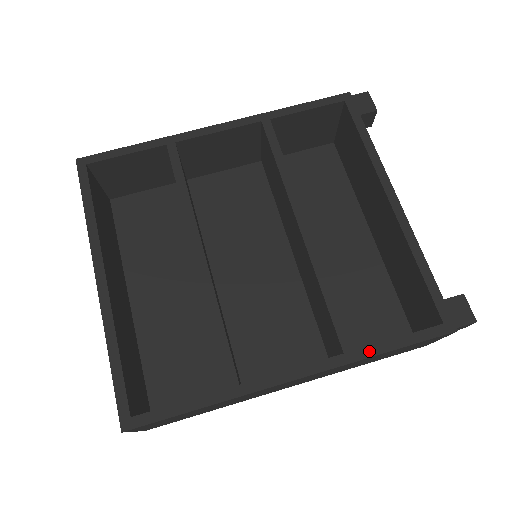
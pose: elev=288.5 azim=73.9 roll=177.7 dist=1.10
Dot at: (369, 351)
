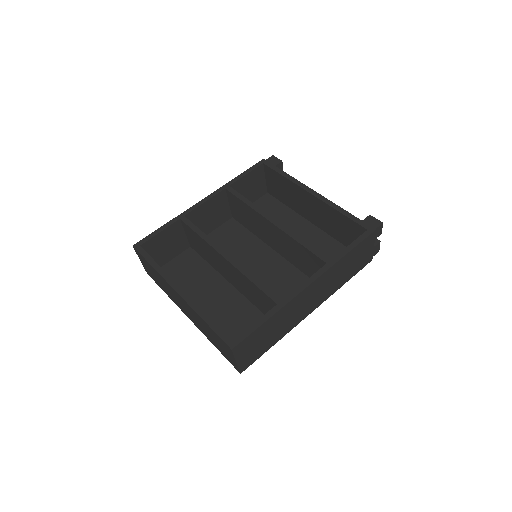
Dot at: (338, 257)
